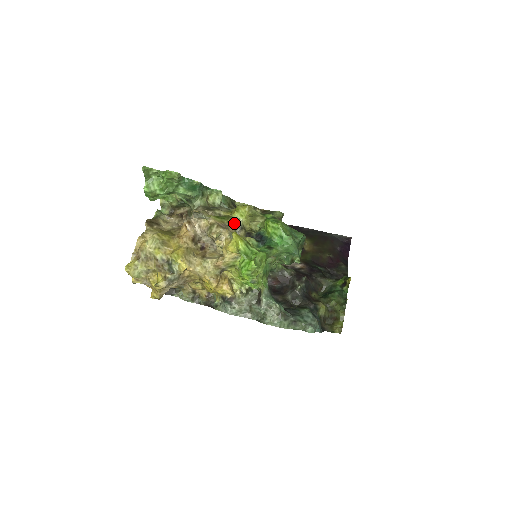
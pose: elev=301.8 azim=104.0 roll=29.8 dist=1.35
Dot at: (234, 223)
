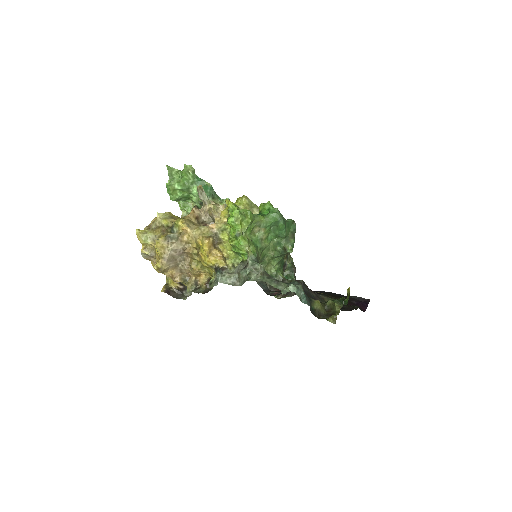
Dot at: occluded
